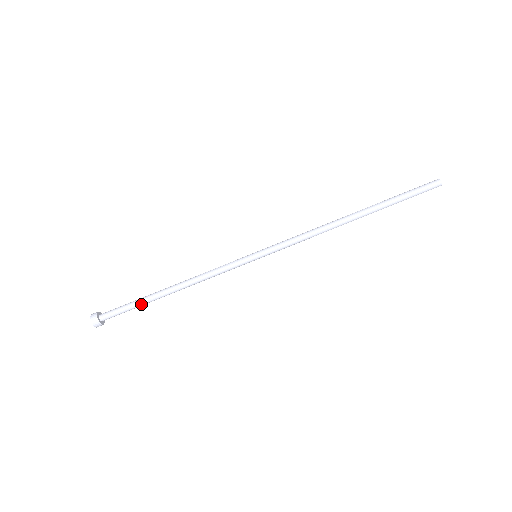
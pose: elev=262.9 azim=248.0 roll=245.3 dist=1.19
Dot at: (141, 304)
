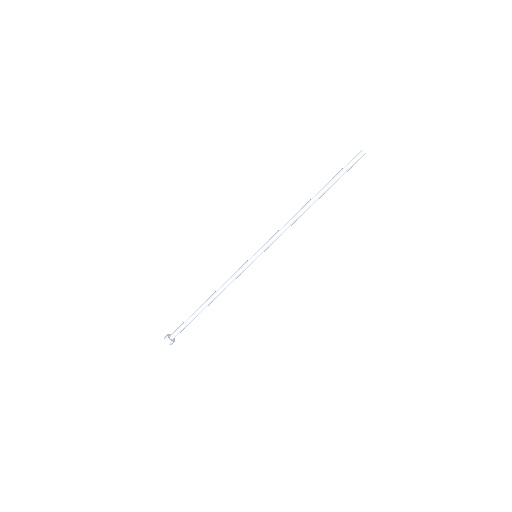
Dot at: (192, 317)
